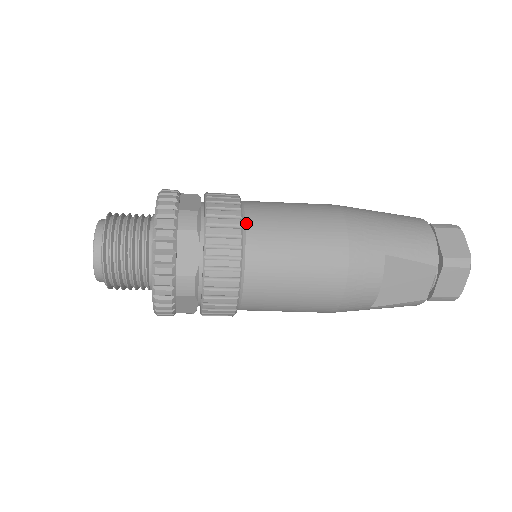
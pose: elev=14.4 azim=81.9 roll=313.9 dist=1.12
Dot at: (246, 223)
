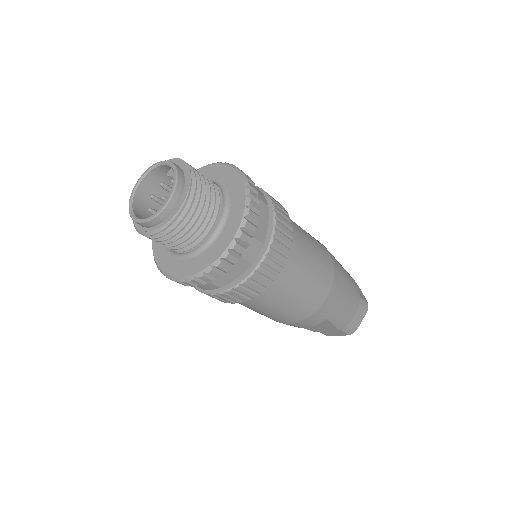
Dot at: (283, 267)
